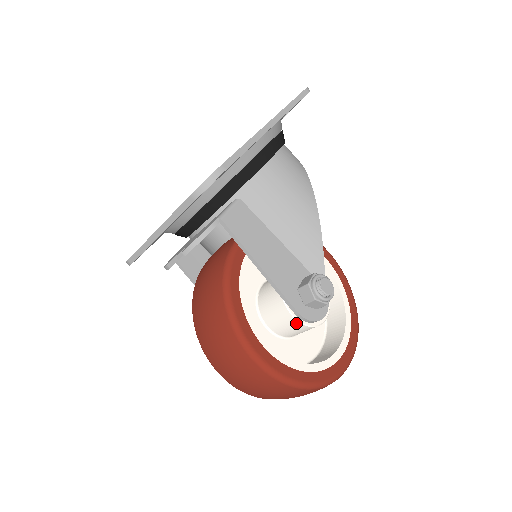
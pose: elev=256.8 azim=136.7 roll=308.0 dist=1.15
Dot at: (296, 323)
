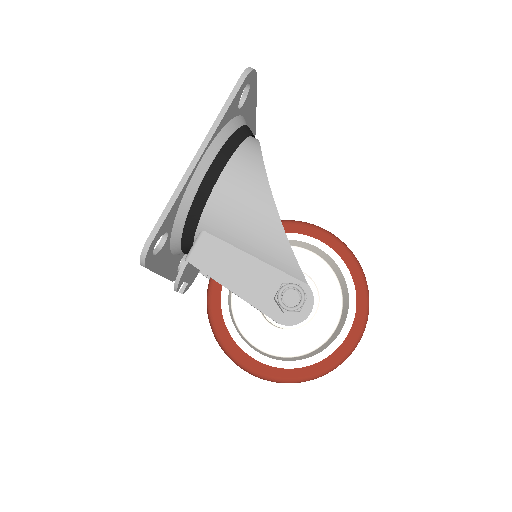
Dot at: occluded
